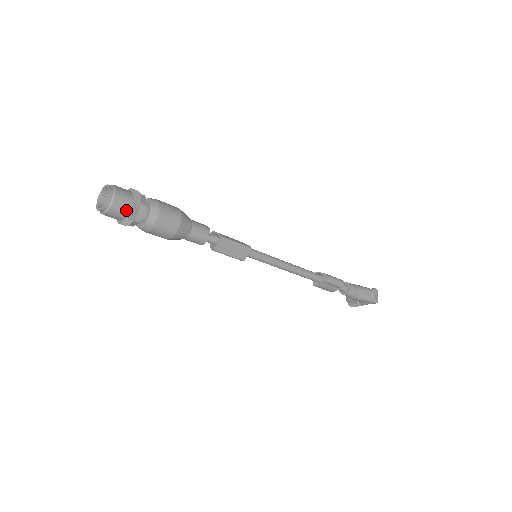
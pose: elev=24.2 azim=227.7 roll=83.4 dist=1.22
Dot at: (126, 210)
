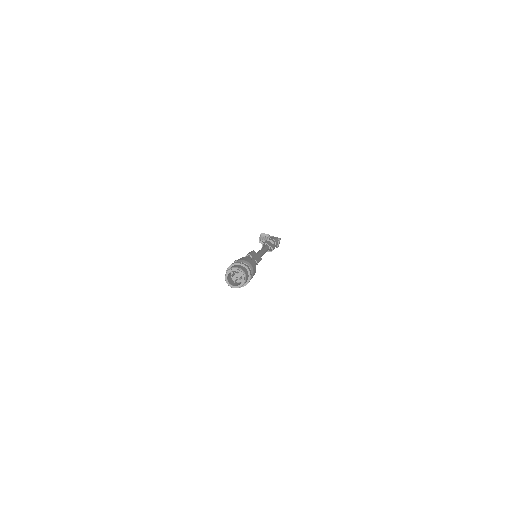
Dot at: (244, 284)
